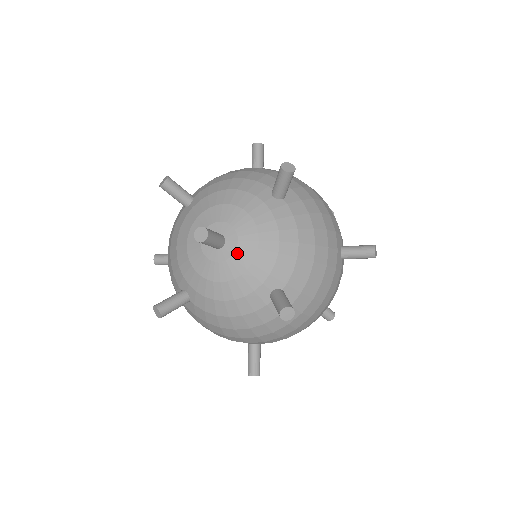
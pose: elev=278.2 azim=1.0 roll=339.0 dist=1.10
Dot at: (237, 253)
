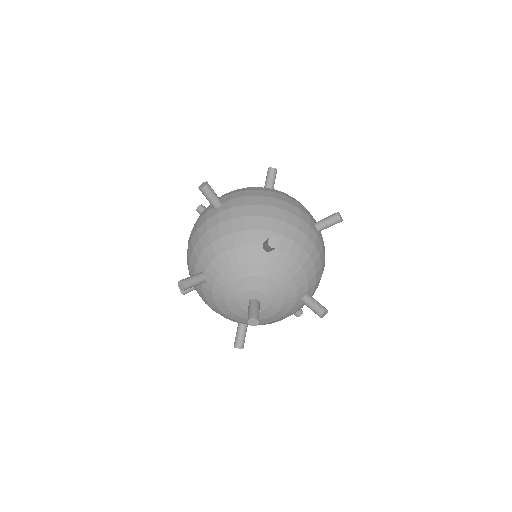
Dot at: occluded
